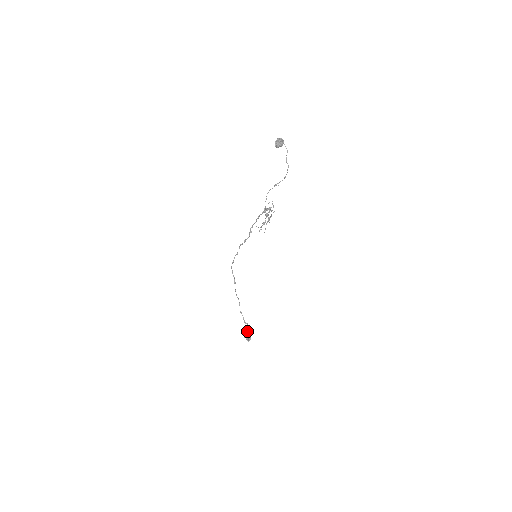
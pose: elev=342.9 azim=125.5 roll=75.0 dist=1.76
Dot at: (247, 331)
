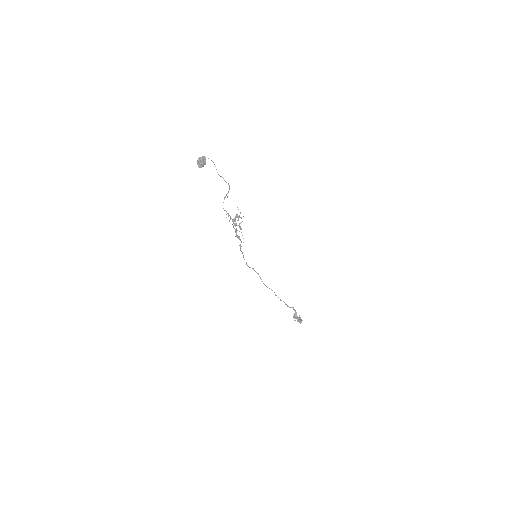
Dot at: (295, 314)
